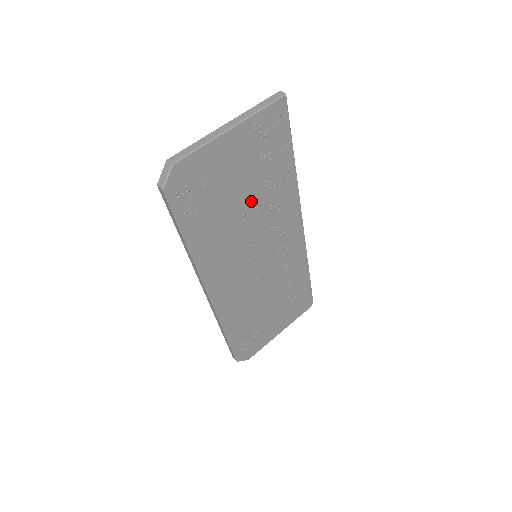
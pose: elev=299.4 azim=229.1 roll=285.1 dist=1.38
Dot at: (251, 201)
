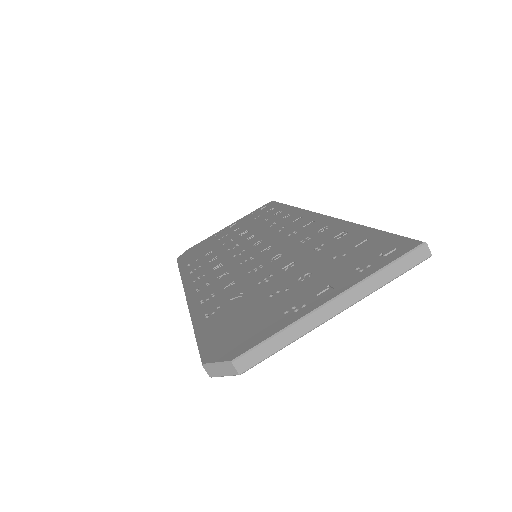
Dot at: occluded
